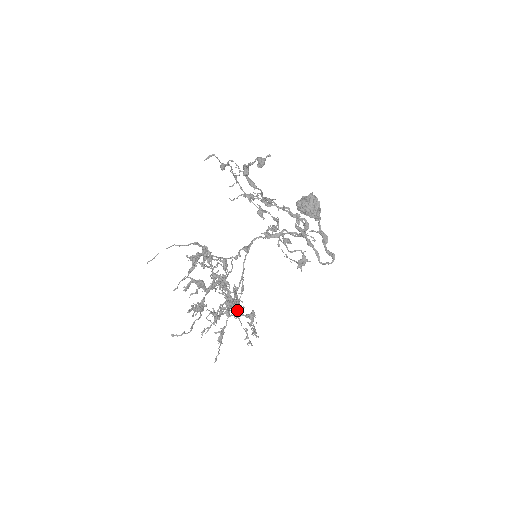
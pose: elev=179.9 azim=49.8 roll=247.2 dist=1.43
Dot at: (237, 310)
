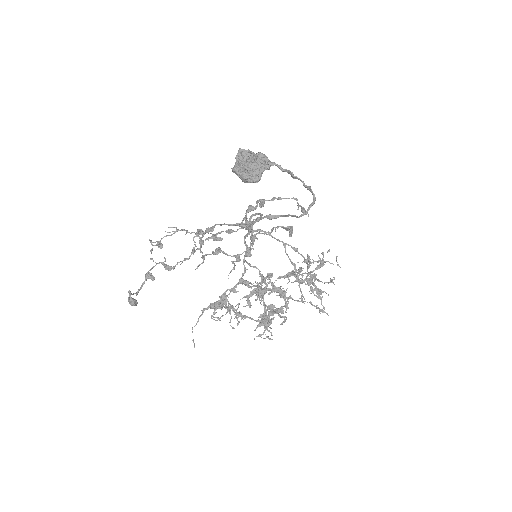
Dot at: (287, 299)
